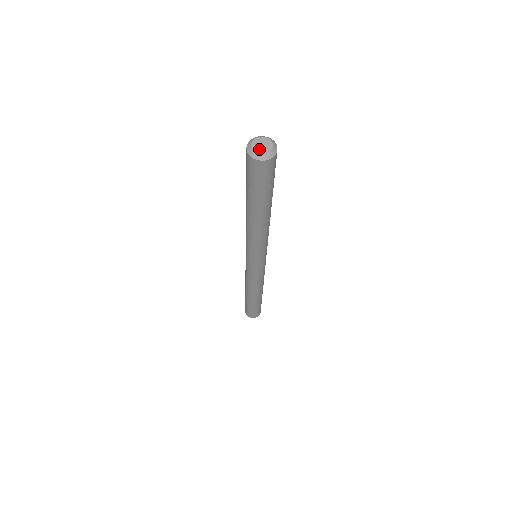
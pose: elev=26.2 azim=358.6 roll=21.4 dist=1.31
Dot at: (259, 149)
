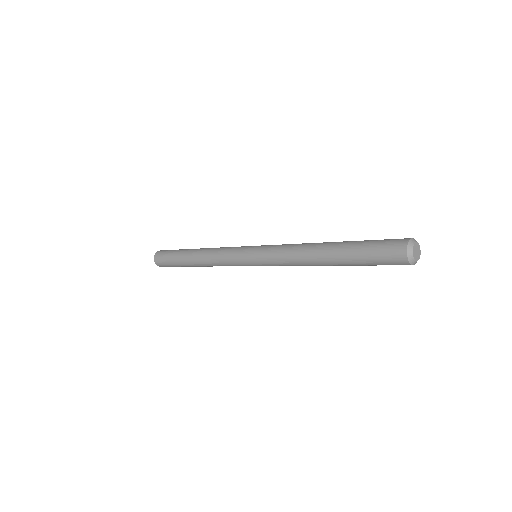
Dot at: (415, 253)
